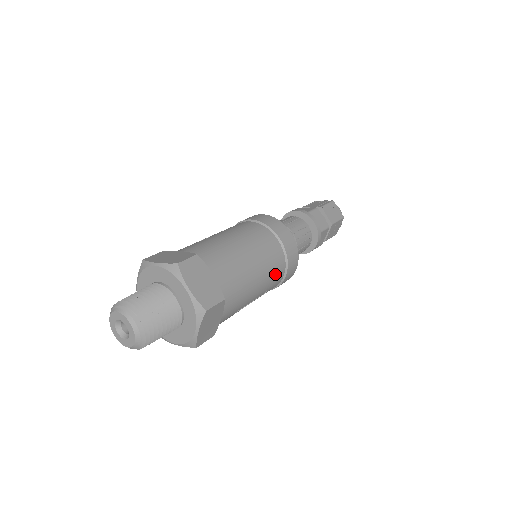
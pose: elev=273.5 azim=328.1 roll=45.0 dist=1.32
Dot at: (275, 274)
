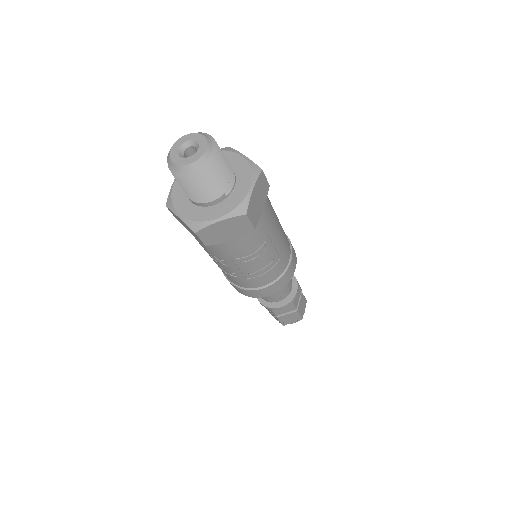
Dot at: (286, 243)
